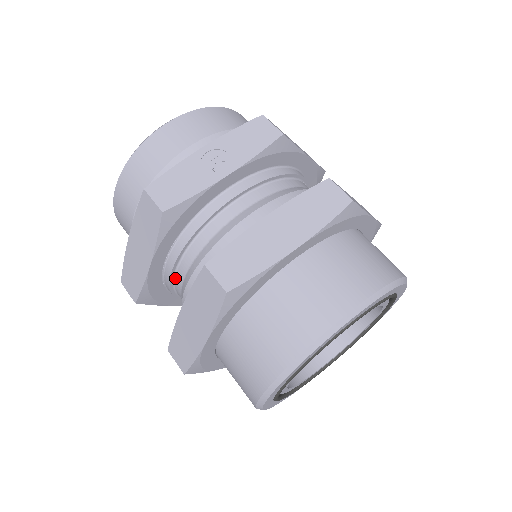
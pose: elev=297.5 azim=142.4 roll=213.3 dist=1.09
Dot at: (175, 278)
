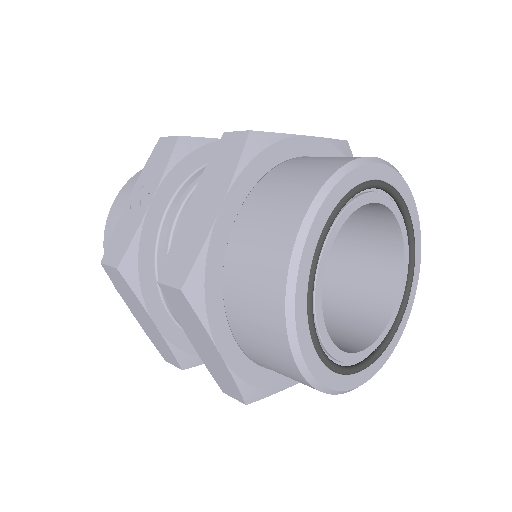
Dot at: occluded
